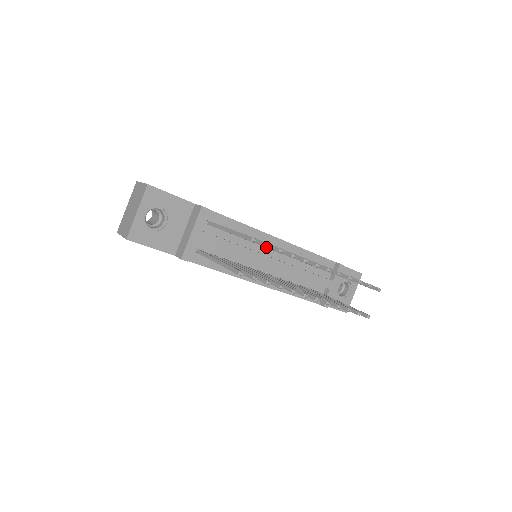
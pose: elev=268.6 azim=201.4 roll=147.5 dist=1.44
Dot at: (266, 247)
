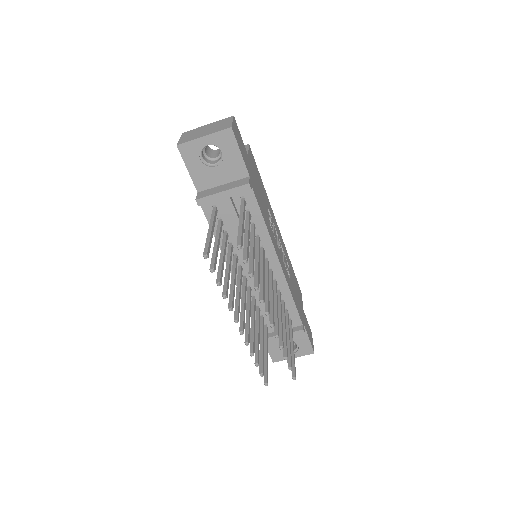
Dot at: (250, 261)
